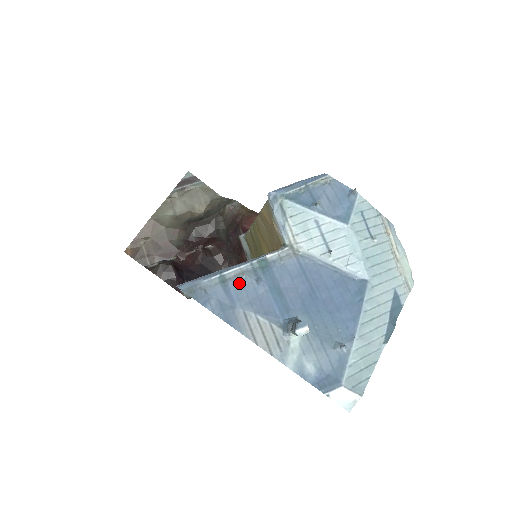
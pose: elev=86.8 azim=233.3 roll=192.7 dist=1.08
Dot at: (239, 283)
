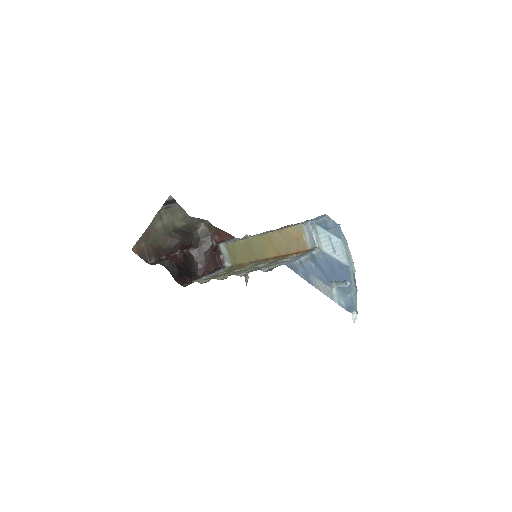
Dot at: (307, 264)
